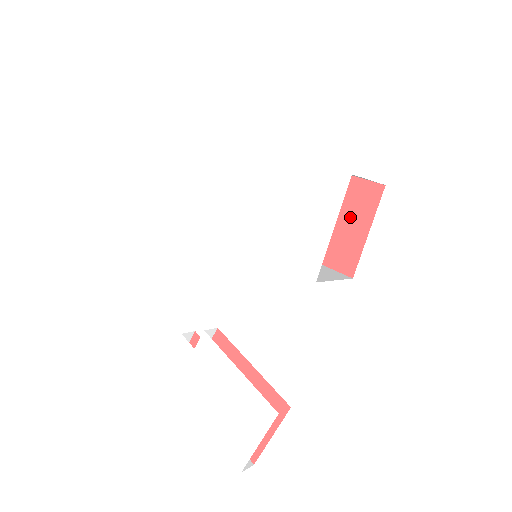
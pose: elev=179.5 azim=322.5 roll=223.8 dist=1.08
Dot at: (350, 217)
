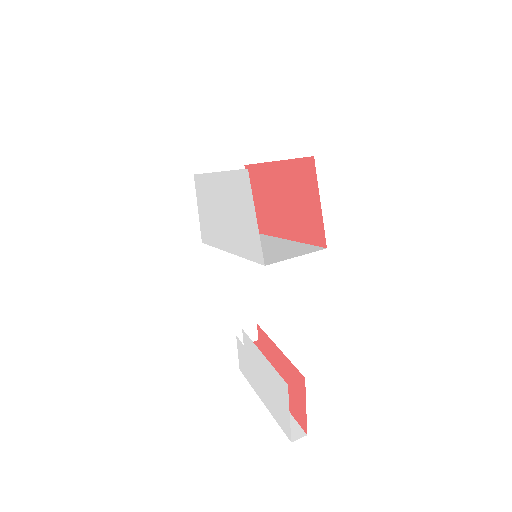
Dot at: (307, 195)
